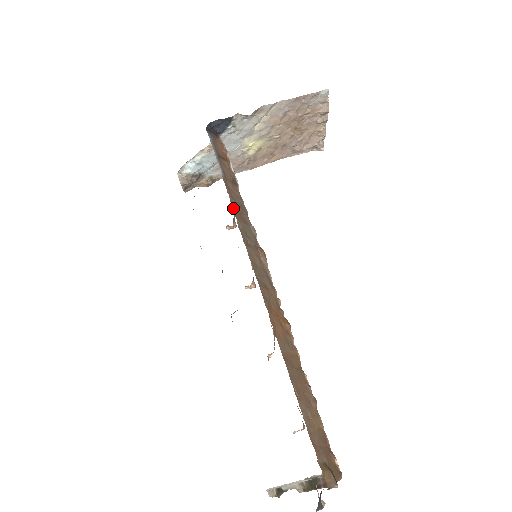
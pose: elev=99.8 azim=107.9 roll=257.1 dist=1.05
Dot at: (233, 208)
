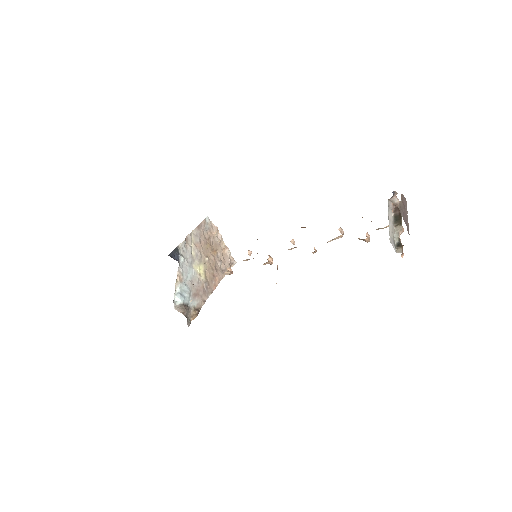
Dot at: occluded
